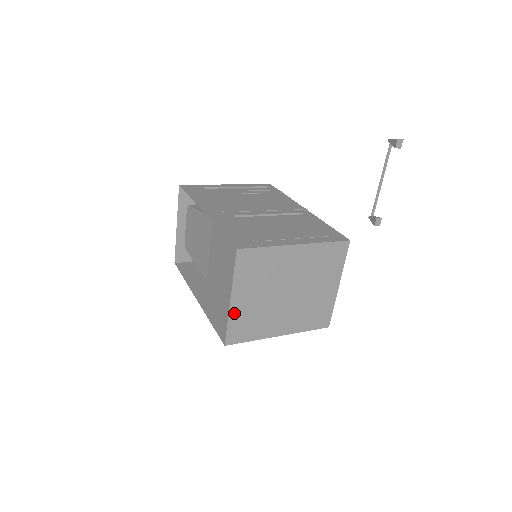
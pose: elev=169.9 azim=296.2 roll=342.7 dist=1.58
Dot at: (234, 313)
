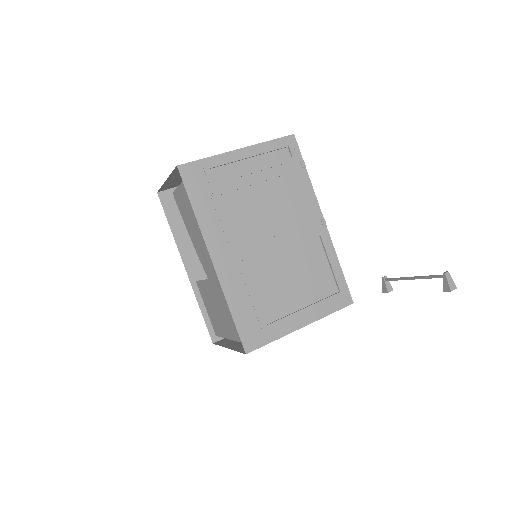
Dot at: (228, 344)
